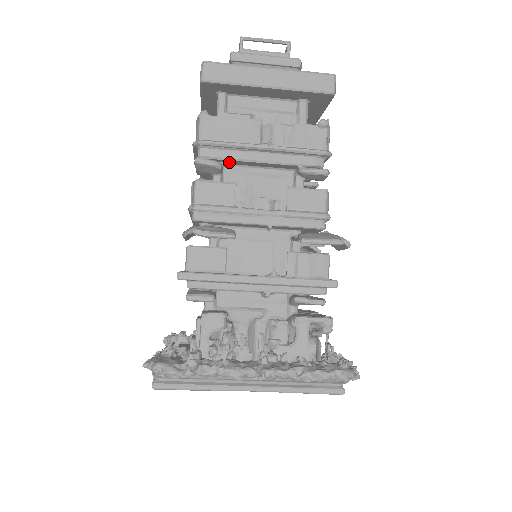
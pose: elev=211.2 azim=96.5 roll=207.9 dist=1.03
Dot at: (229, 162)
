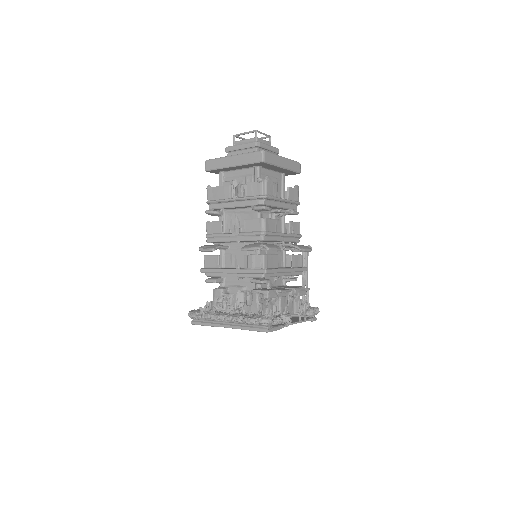
Dot at: (224, 209)
